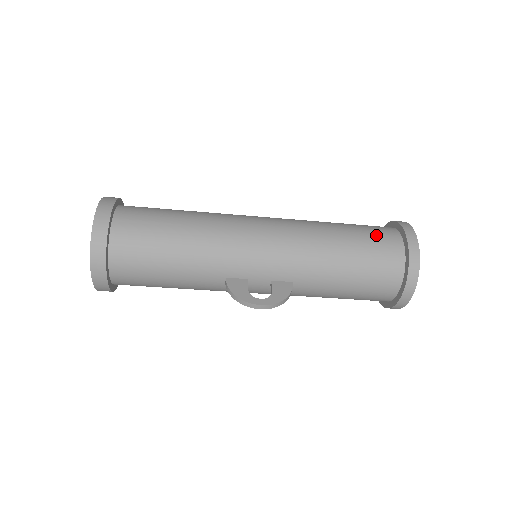
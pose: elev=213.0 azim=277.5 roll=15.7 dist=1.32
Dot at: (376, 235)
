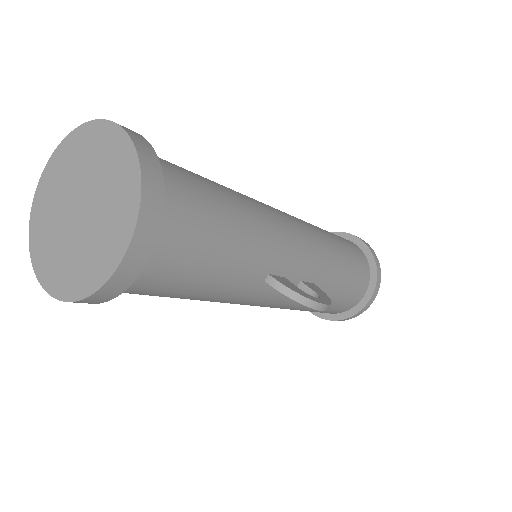
Dot at: occluded
